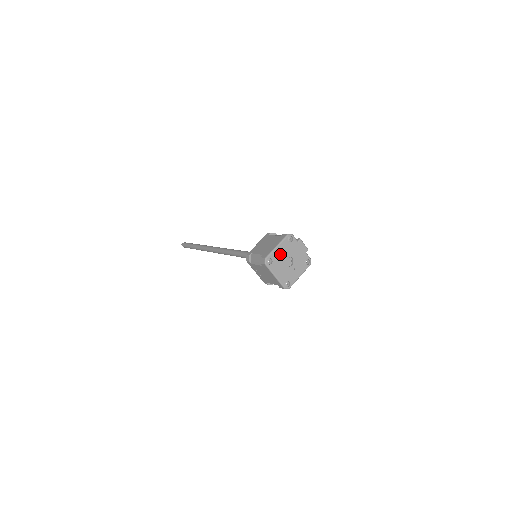
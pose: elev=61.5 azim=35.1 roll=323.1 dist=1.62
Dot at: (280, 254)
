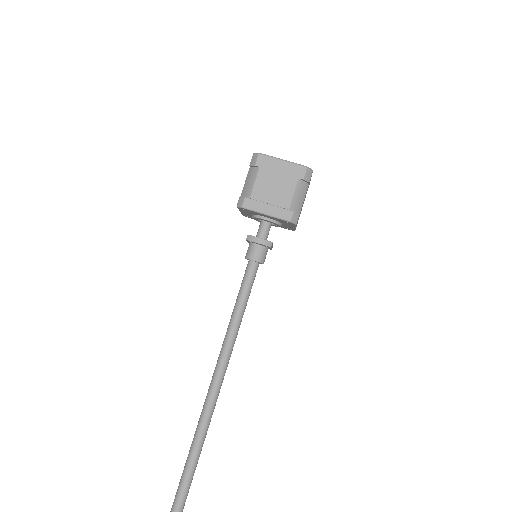
Dot at: occluded
